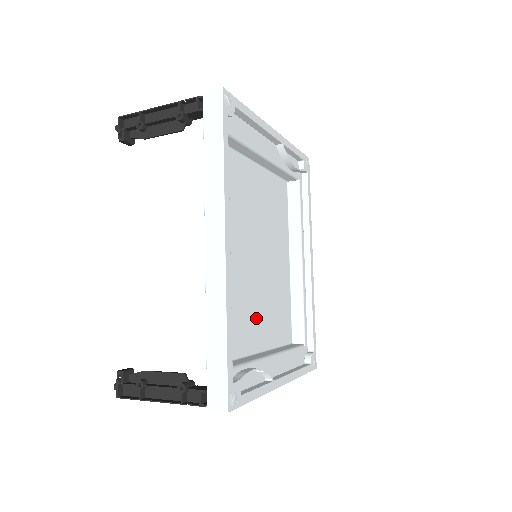
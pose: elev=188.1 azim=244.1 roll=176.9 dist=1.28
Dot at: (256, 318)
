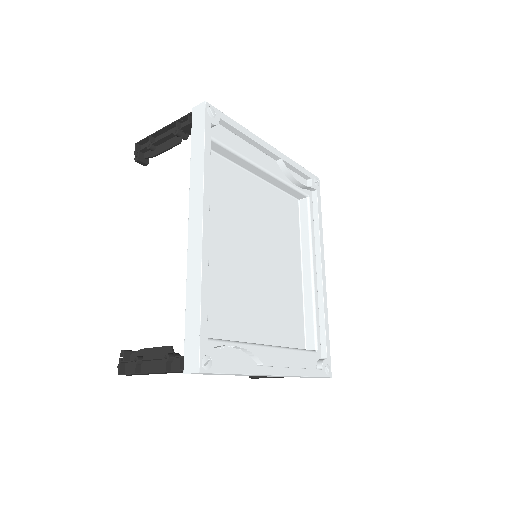
Dot at: (254, 312)
